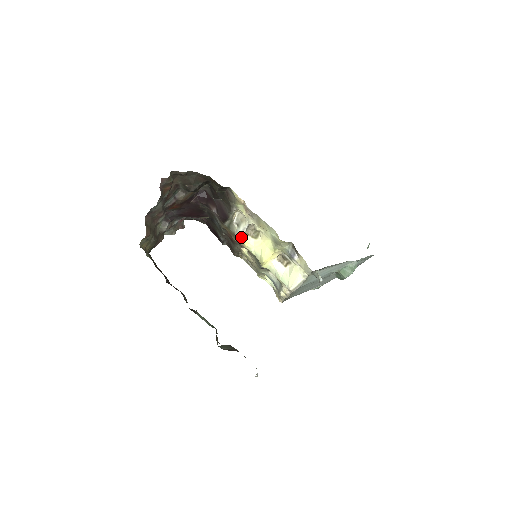
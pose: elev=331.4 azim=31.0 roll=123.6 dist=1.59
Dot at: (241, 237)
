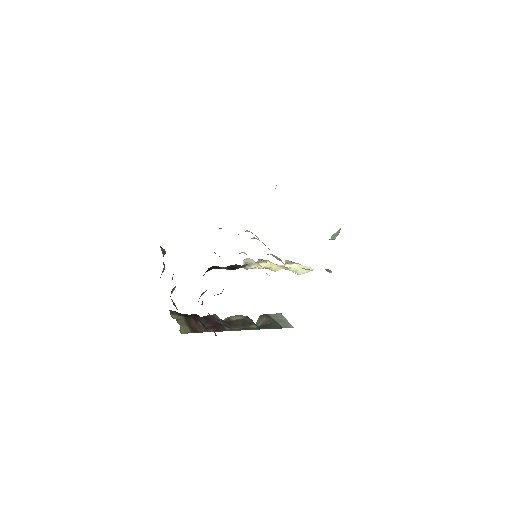
Dot at: occluded
